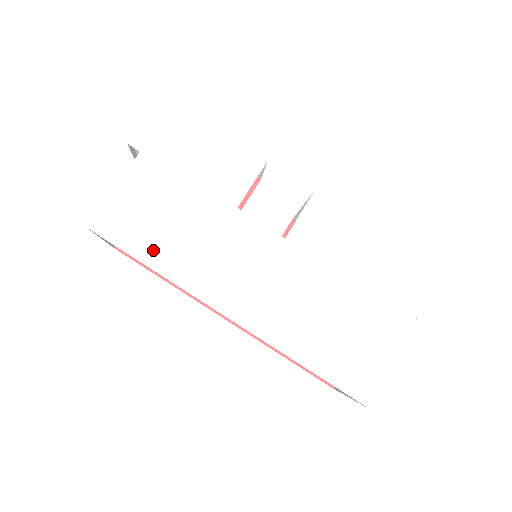
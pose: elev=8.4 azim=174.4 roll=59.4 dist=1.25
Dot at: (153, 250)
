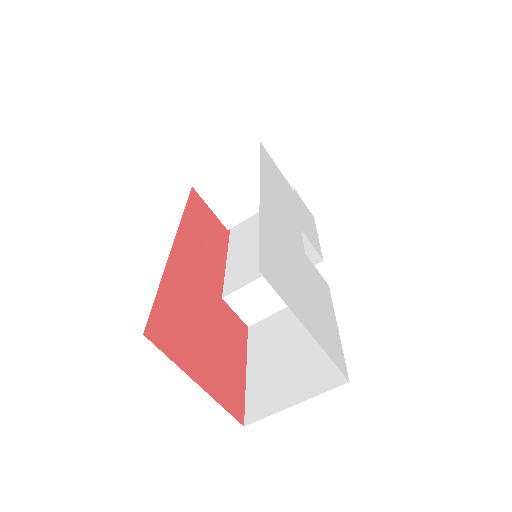
Dot at: (267, 168)
